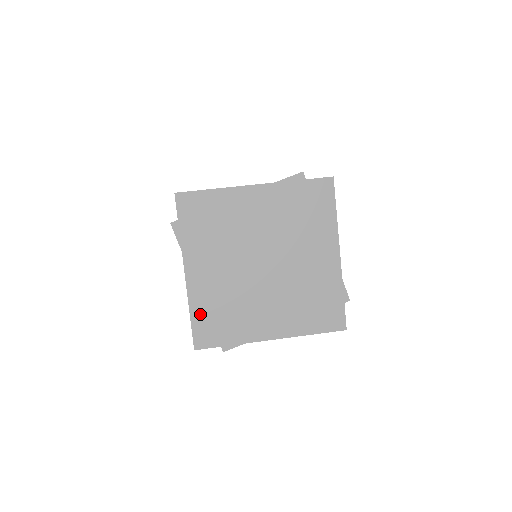
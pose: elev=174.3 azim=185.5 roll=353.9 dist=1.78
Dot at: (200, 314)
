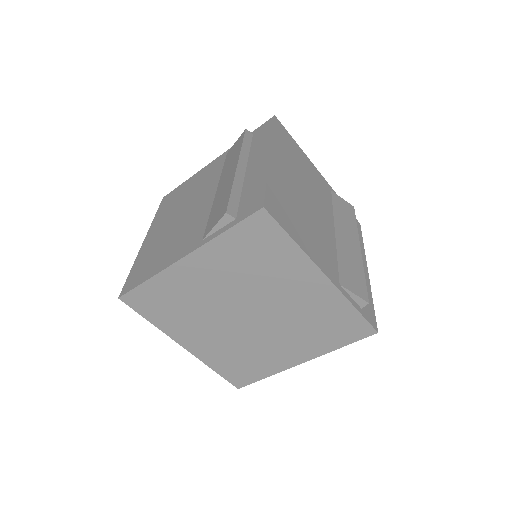
Dot at: (222, 368)
